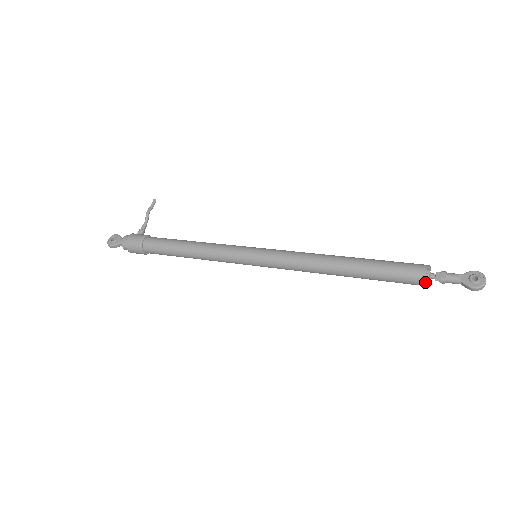
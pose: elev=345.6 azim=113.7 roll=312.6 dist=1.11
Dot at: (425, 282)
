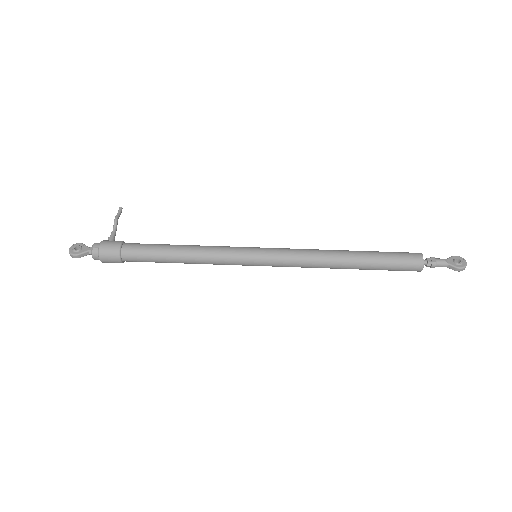
Dot at: (421, 266)
